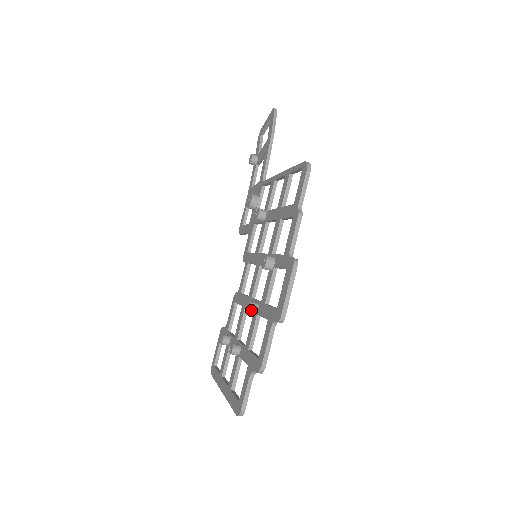
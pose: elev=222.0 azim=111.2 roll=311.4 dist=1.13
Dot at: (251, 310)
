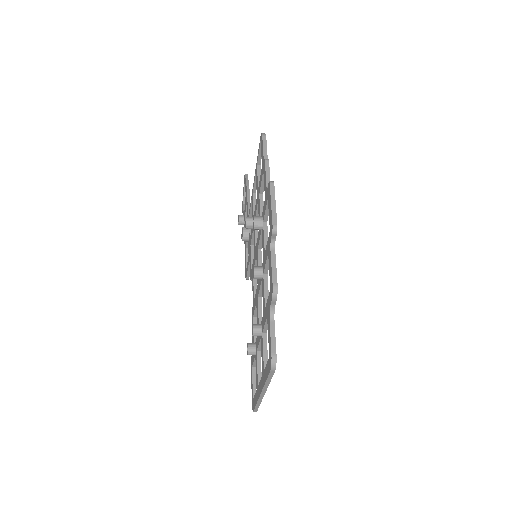
Dot at: (256, 271)
